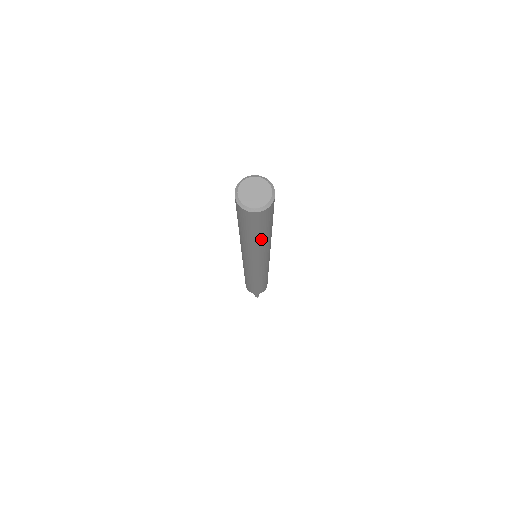
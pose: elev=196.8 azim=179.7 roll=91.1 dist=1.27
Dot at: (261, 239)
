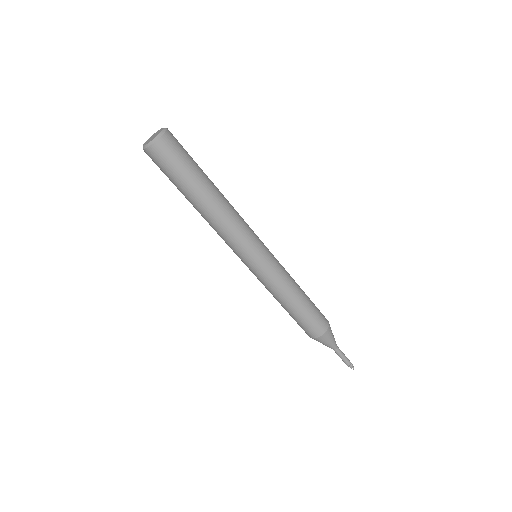
Dot at: (203, 192)
